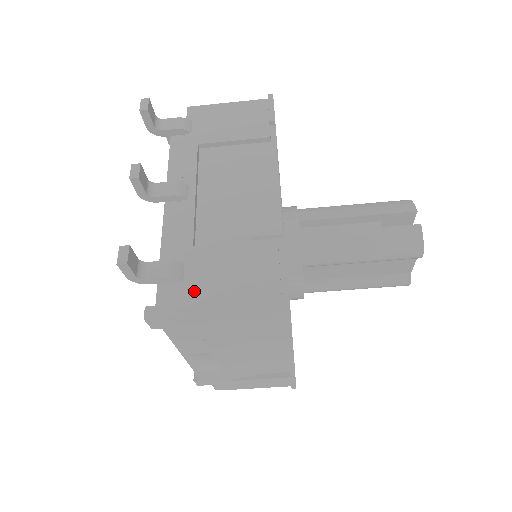
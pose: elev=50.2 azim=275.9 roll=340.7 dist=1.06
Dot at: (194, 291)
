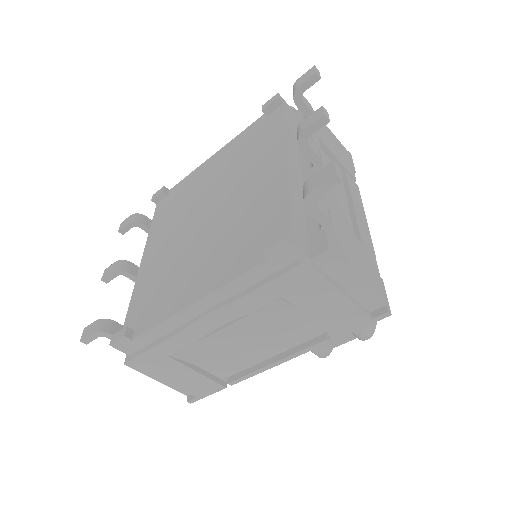
Dot at: (339, 248)
